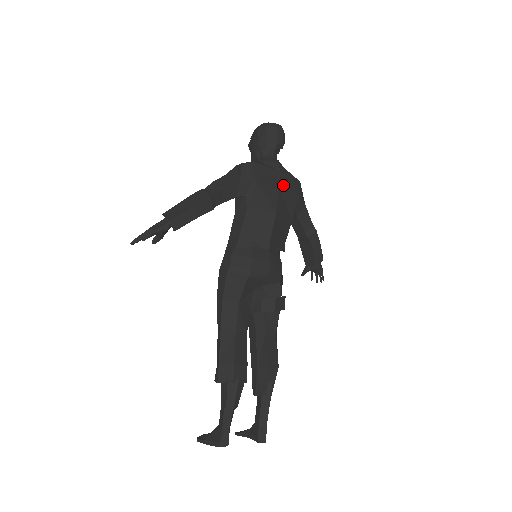
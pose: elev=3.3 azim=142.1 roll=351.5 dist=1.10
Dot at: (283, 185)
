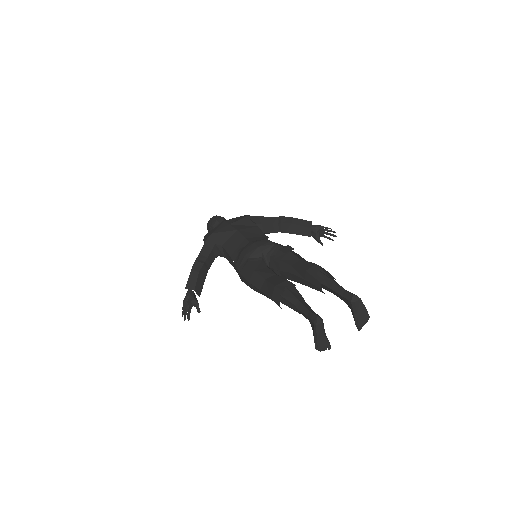
Dot at: (232, 222)
